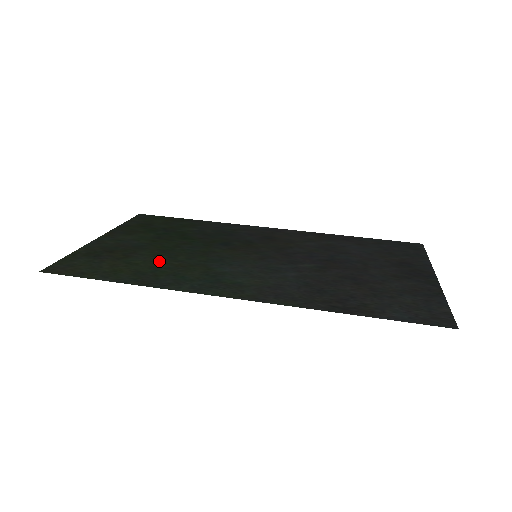
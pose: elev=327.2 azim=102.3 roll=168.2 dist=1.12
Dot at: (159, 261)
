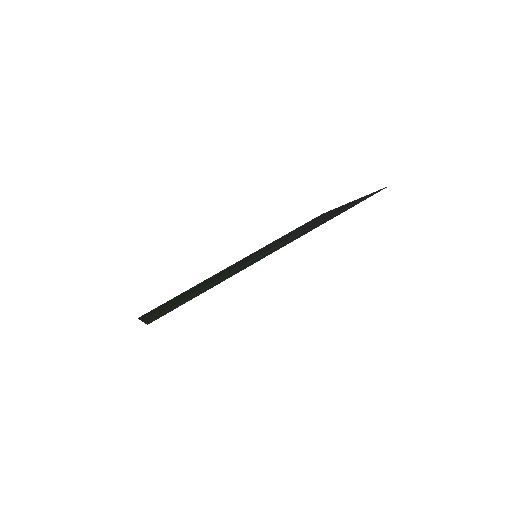
Dot at: (209, 285)
